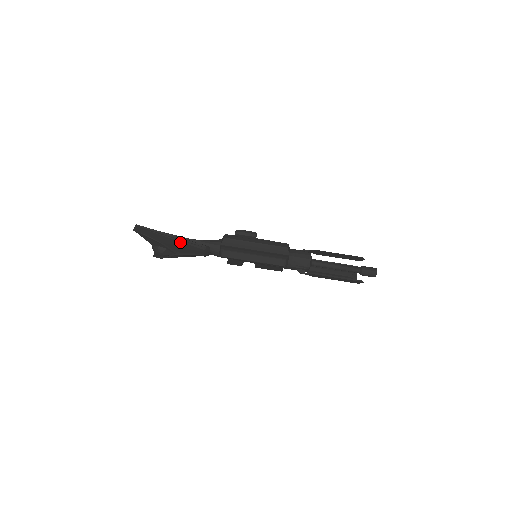
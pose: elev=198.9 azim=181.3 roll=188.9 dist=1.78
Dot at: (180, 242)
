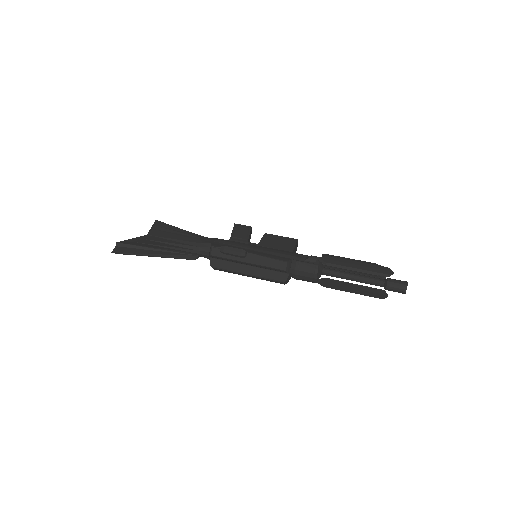
Dot at: (165, 256)
